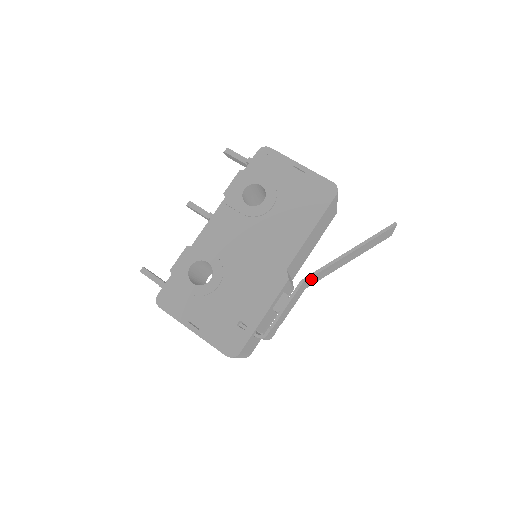
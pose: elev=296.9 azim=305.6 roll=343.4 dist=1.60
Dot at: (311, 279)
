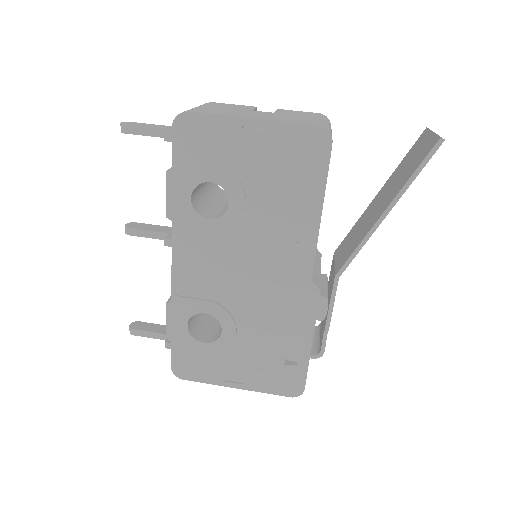
Dot at: occluded
